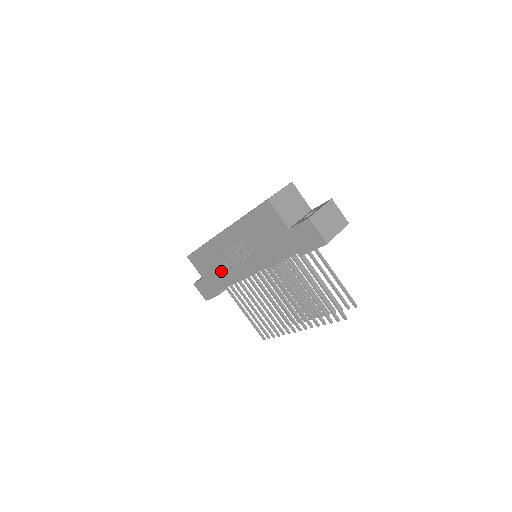
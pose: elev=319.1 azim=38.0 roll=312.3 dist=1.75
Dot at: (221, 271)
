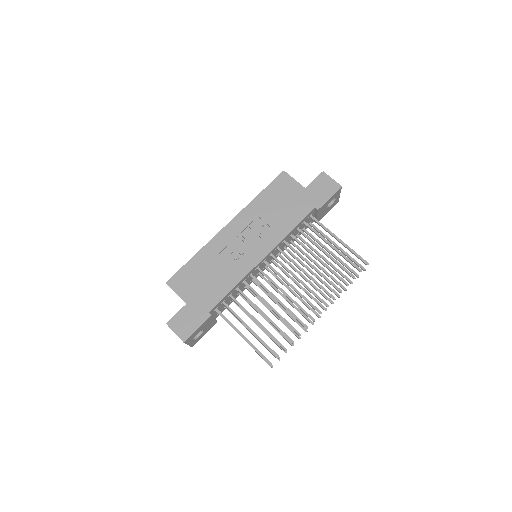
Dot at: (219, 276)
